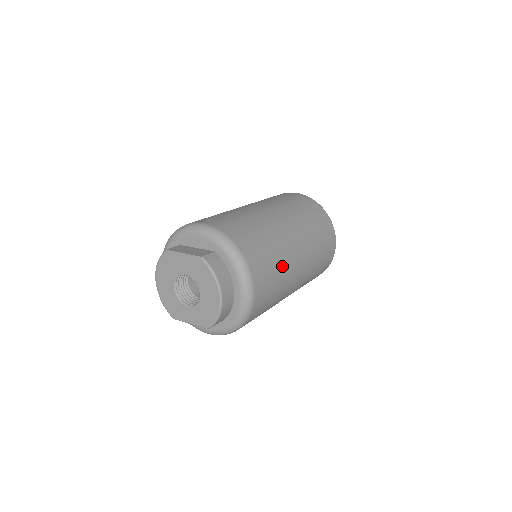
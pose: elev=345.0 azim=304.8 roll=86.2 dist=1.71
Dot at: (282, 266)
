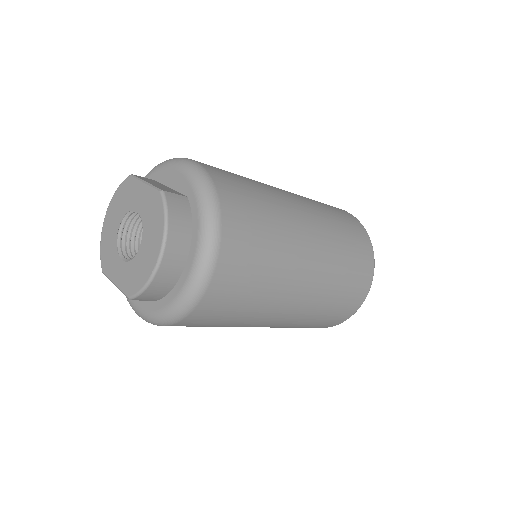
Dot at: (275, 267)
